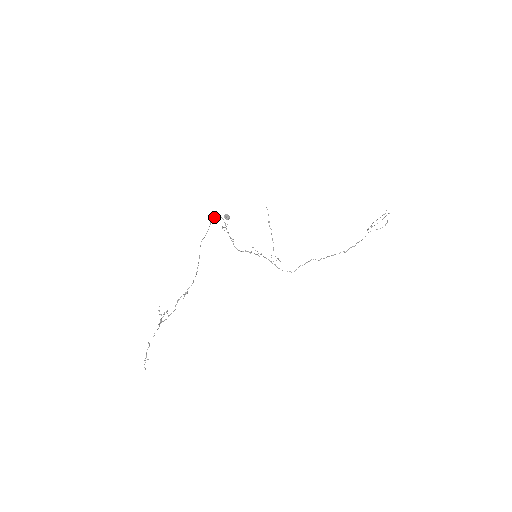
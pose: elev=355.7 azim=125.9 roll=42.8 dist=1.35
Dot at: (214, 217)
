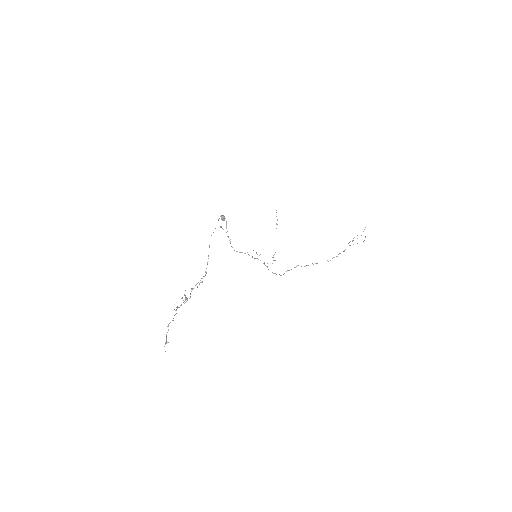
Dot at: (221, 215)
